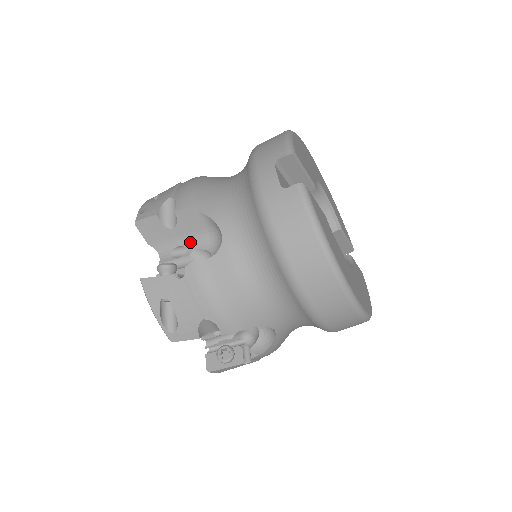
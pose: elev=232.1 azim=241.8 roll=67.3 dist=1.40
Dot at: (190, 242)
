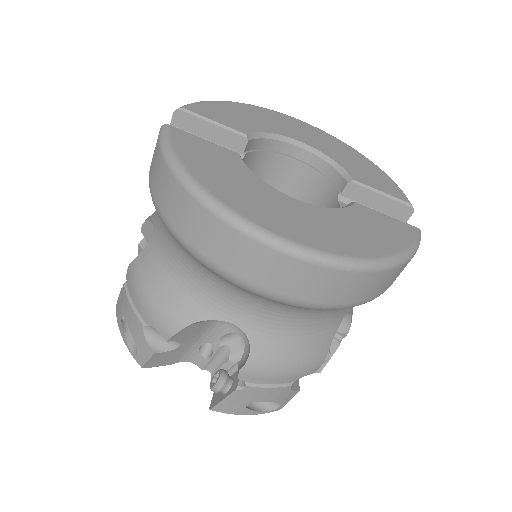
Dot at: occluded
